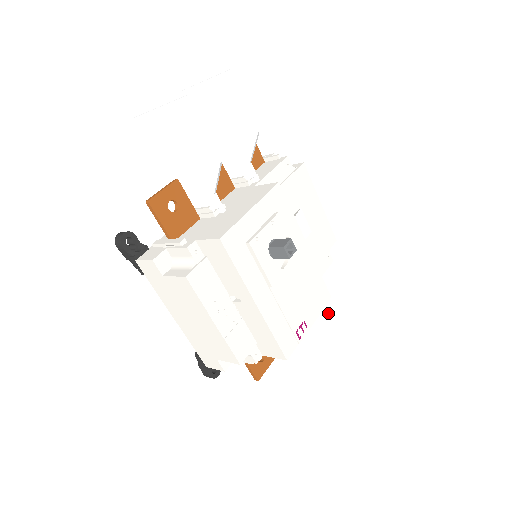
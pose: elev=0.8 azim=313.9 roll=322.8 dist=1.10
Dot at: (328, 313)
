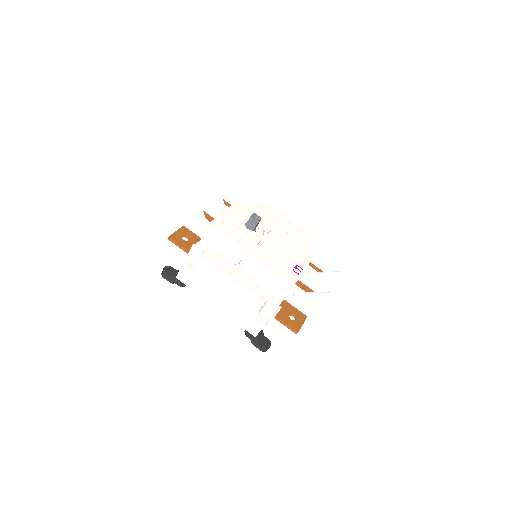
Dot at: (329, 274)
